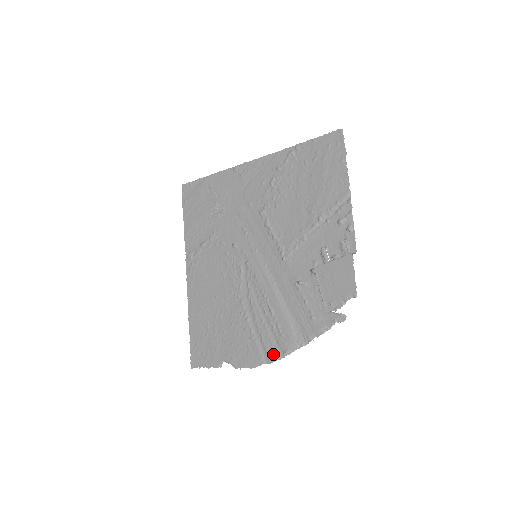
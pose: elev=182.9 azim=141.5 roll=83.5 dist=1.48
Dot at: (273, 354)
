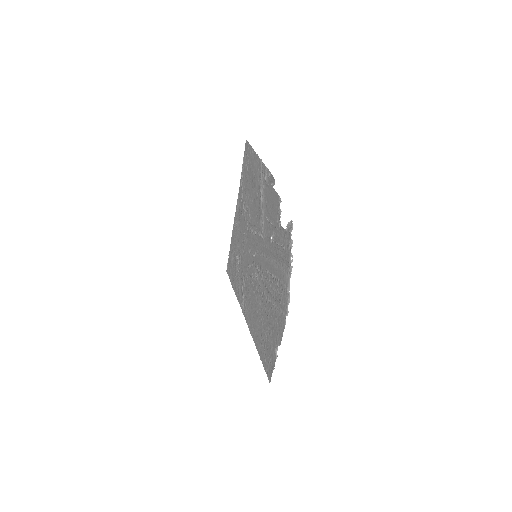
Dot at: (285, 302)
